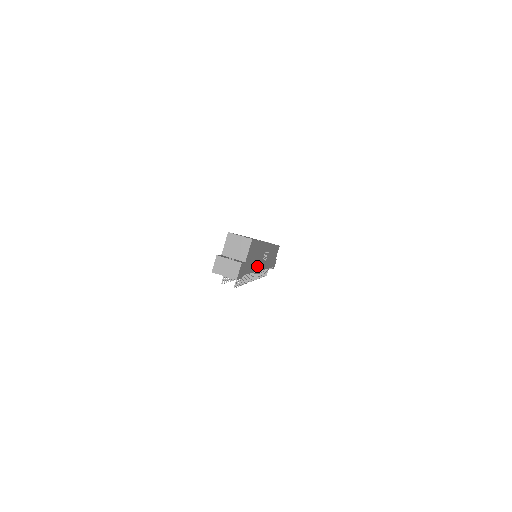
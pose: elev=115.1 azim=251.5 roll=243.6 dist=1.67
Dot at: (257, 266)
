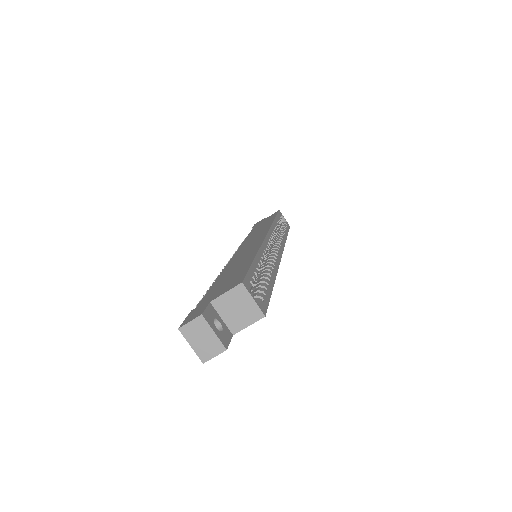
Dot at: occluded
